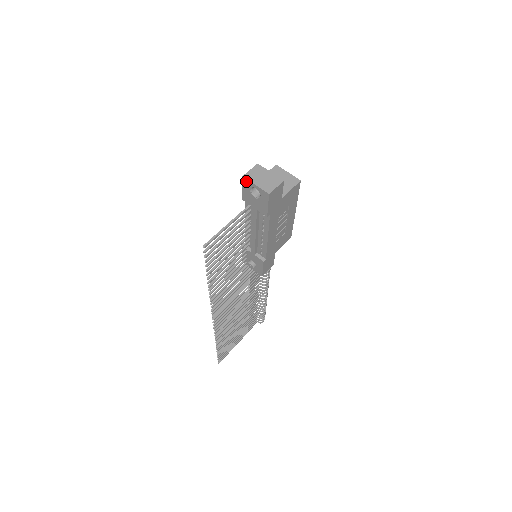
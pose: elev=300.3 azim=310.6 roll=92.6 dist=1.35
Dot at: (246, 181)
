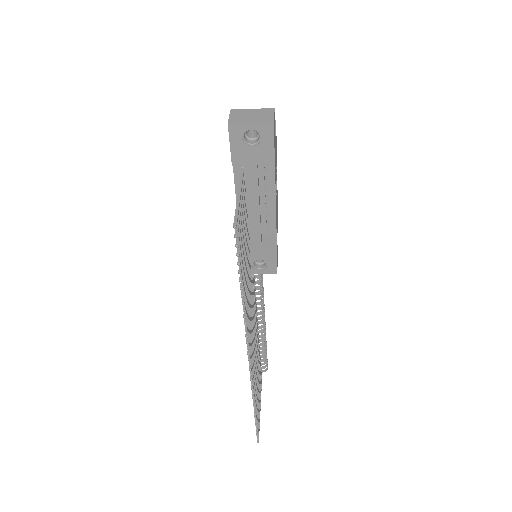
Dot at: (234, 128)
